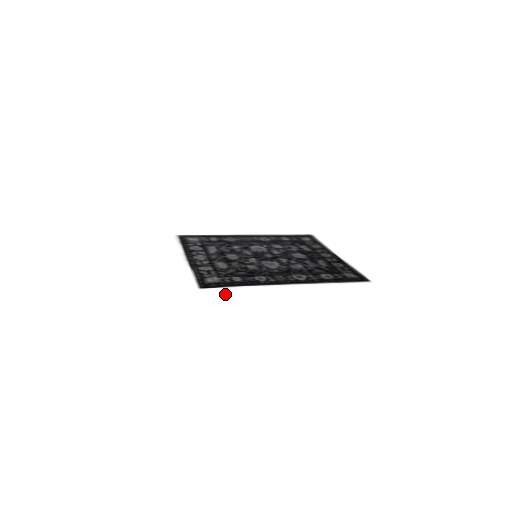
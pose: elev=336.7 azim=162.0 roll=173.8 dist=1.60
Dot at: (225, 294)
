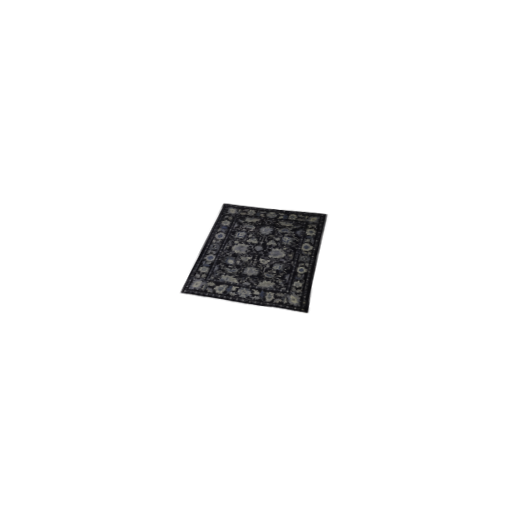
Dot at: (323, 301)
